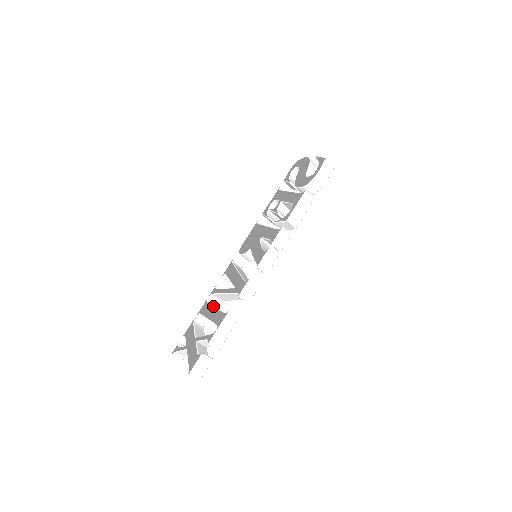
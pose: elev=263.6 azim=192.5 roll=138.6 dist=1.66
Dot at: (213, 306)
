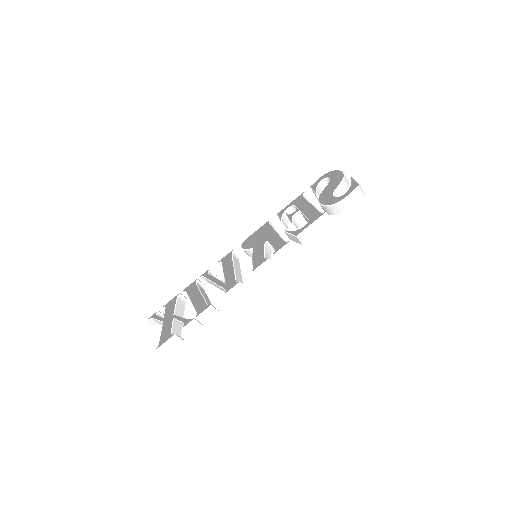
Dot at: (200, 290)
